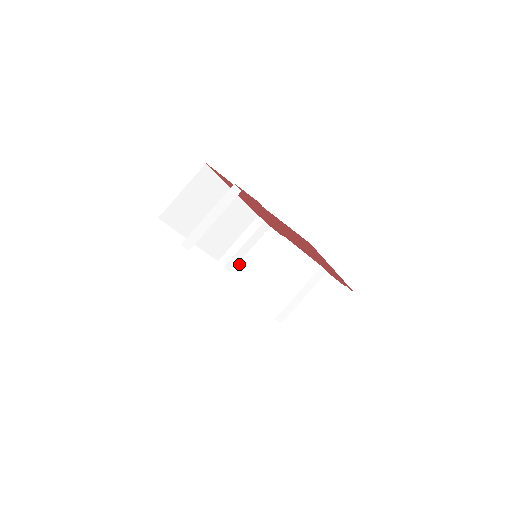
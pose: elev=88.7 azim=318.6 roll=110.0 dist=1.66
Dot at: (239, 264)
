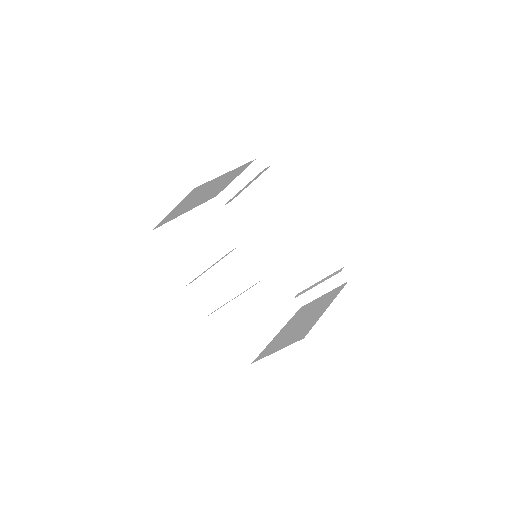
Dot at: (239, 197)
